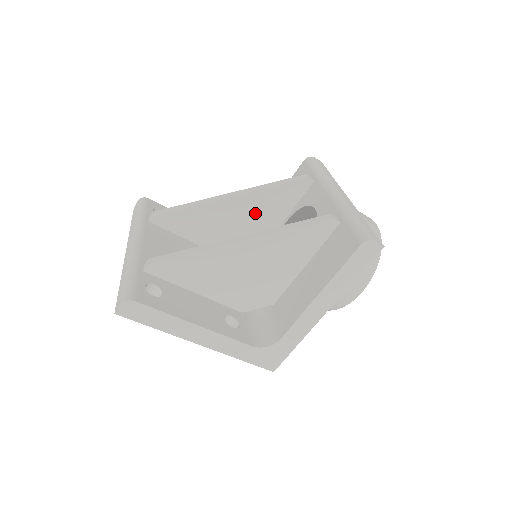
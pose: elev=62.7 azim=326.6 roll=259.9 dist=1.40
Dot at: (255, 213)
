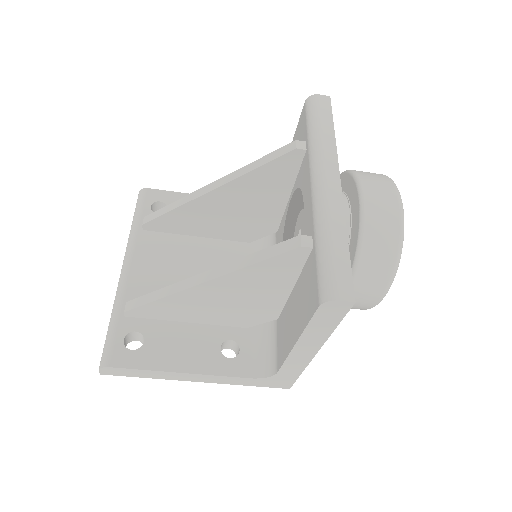
Dot at: (249, 198)
